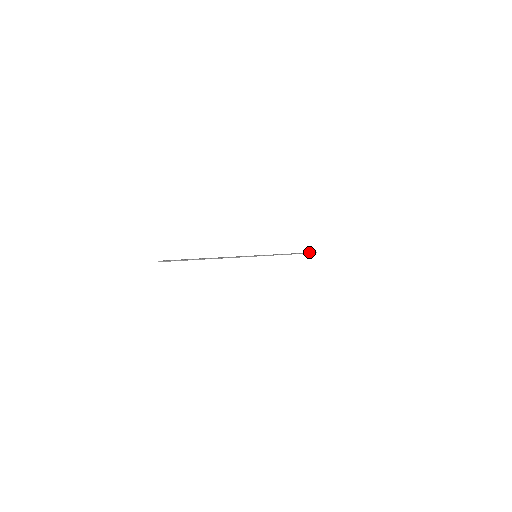
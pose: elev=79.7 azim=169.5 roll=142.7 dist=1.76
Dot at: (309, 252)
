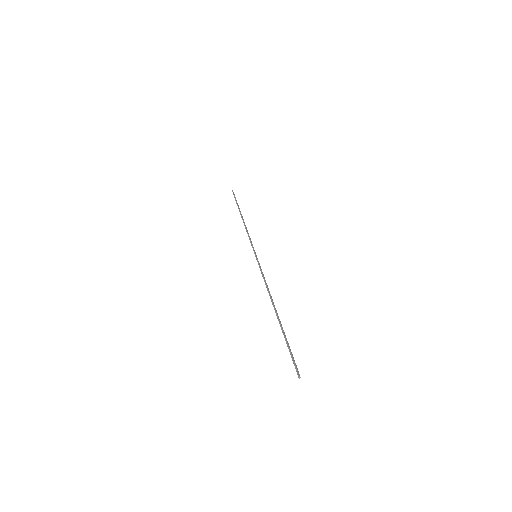
Dot at: (235, 197)
